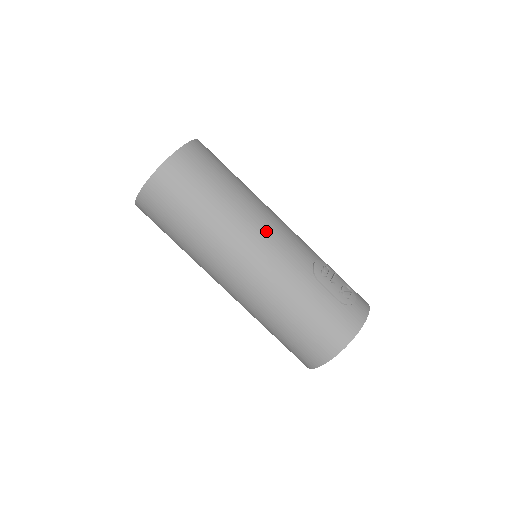
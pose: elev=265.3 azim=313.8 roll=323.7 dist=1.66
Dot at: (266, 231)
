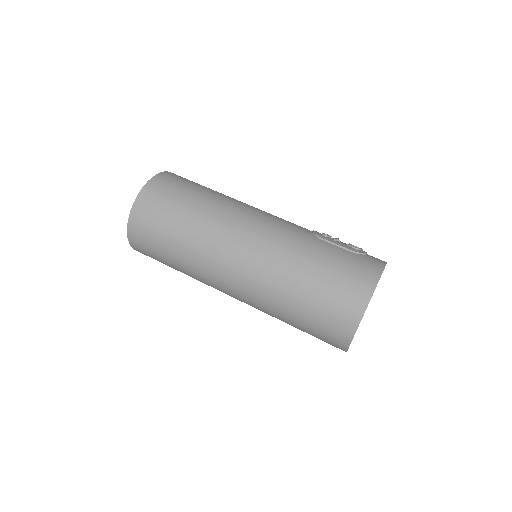
Dot at: (256, 212)
